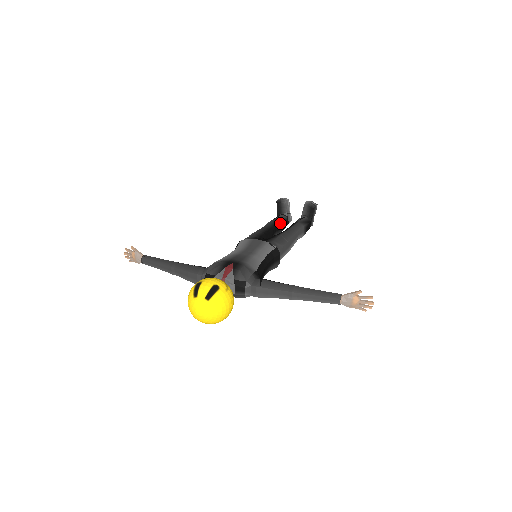
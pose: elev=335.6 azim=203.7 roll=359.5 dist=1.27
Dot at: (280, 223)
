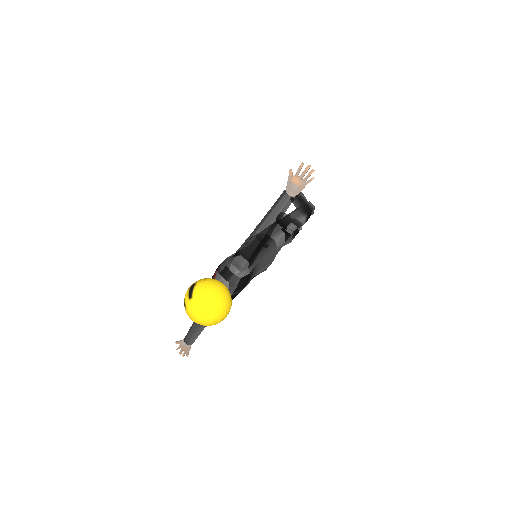
Dot at: occluded
